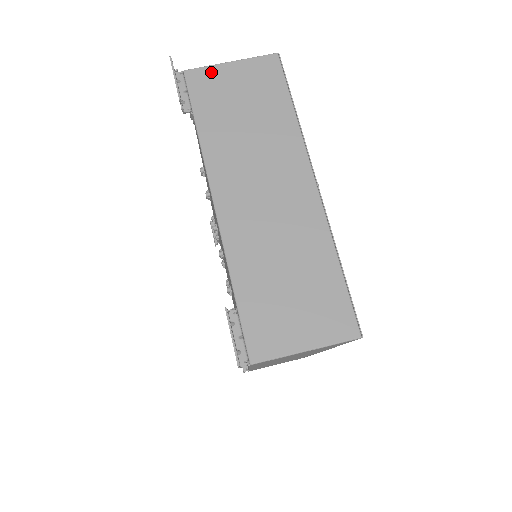
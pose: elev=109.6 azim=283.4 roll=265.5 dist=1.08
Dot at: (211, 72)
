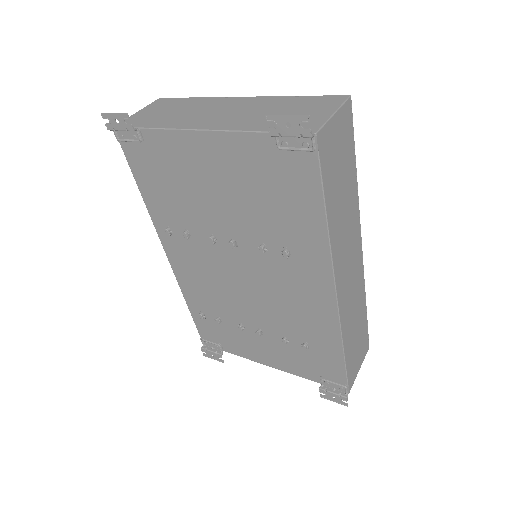
Dot at: (130, 118)
